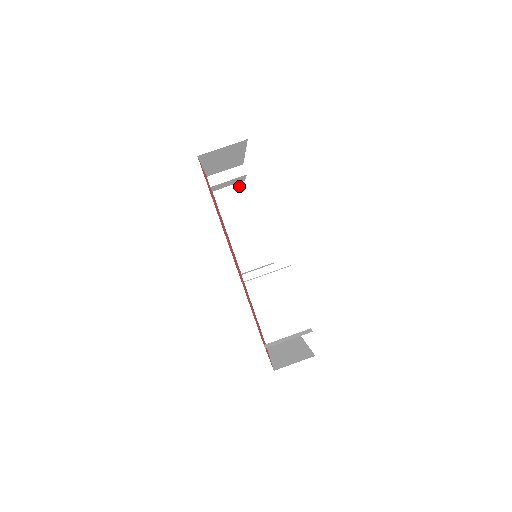
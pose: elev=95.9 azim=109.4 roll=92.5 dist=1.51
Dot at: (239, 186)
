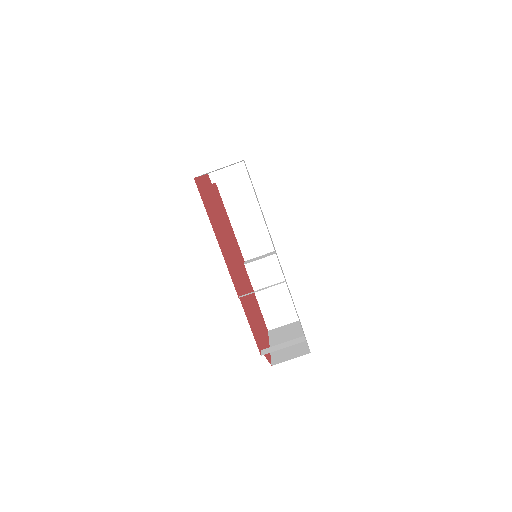
Dot at: (242, 176)
